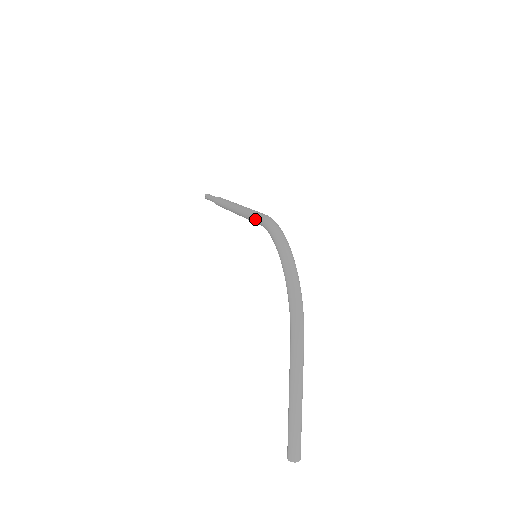
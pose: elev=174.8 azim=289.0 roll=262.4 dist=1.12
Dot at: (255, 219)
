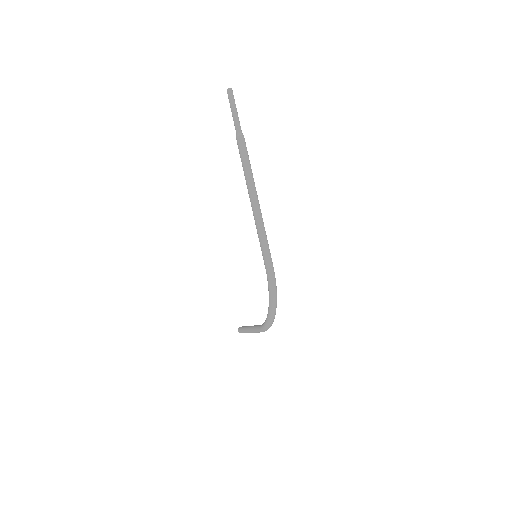
Dot at: (264, 261)
